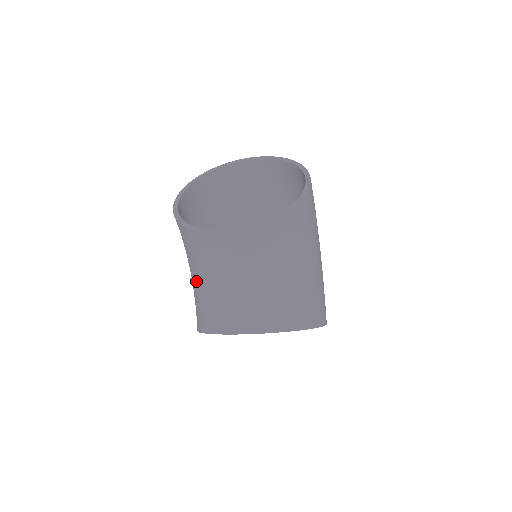
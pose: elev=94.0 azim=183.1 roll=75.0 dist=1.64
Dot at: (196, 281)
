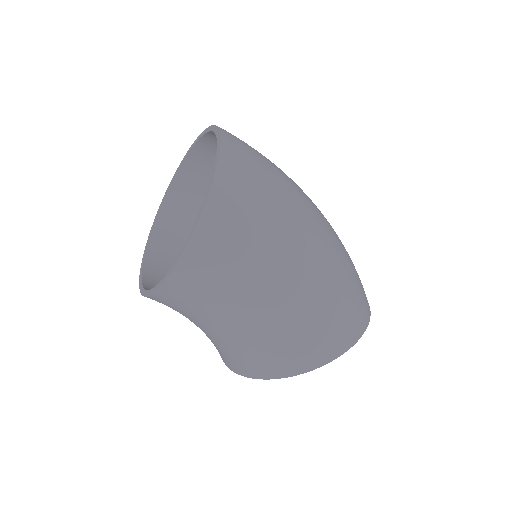
Dot at: occluded
